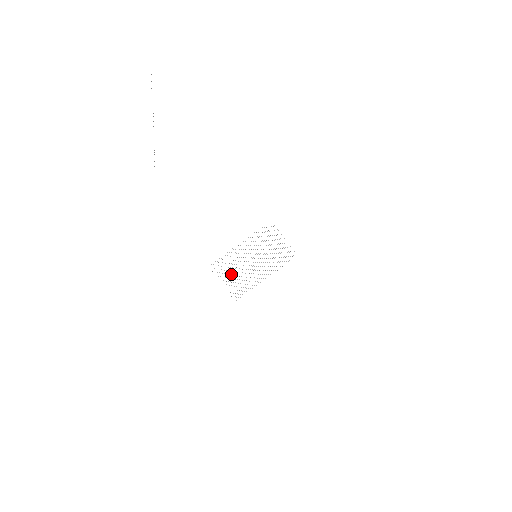
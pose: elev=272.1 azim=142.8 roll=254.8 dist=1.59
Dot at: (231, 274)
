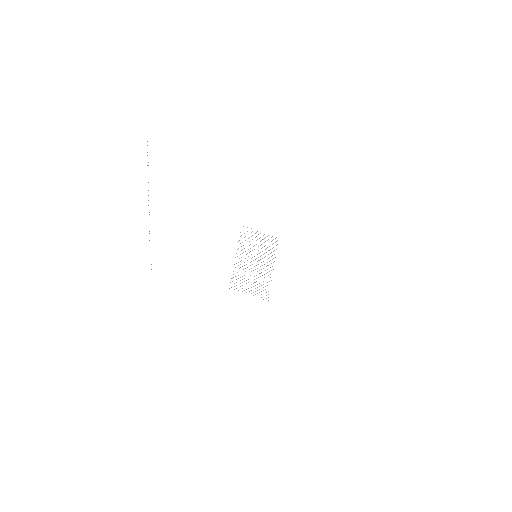
Dot at: occluded
